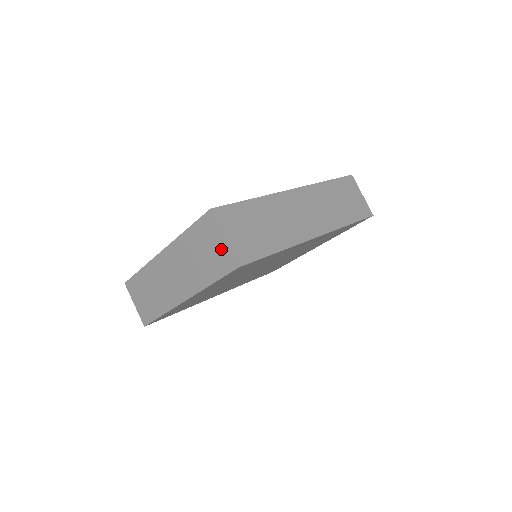
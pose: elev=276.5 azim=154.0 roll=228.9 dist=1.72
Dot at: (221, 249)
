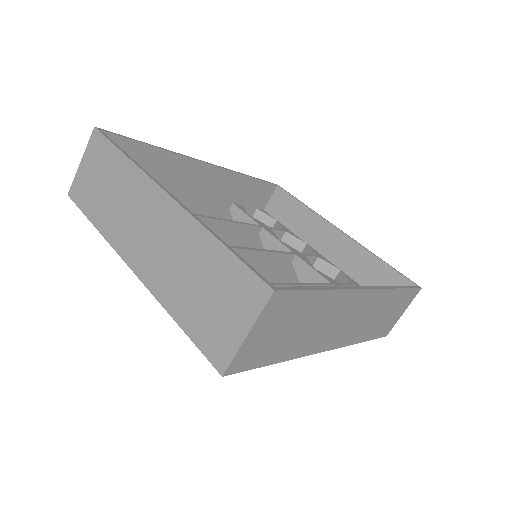
Dot at: (229, 332)
